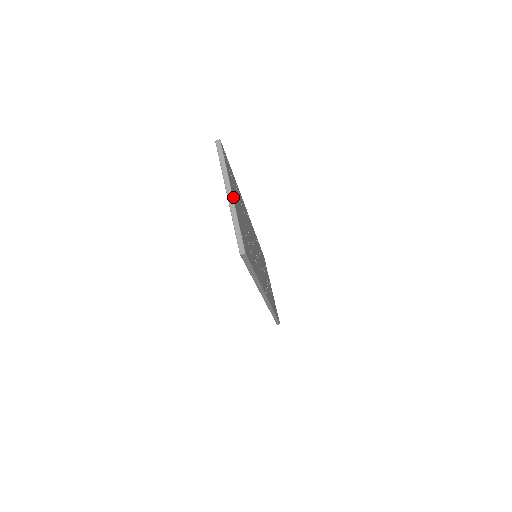
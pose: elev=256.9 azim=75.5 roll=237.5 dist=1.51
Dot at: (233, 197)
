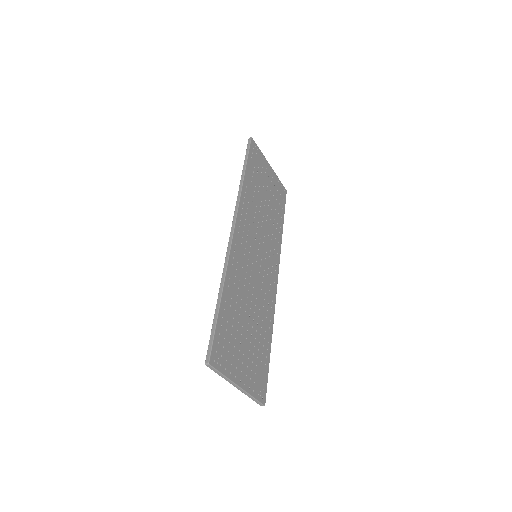
Dot at: (241, 385)
